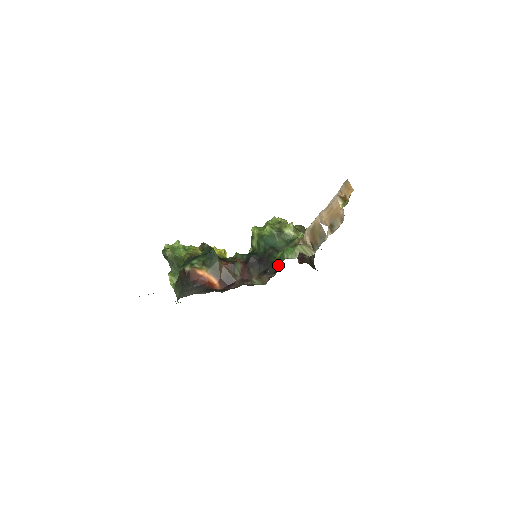
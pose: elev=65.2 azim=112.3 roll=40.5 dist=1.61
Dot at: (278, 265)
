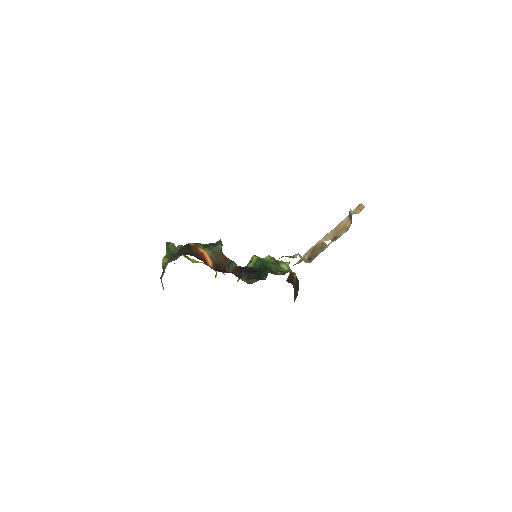
Dot at: occluded
